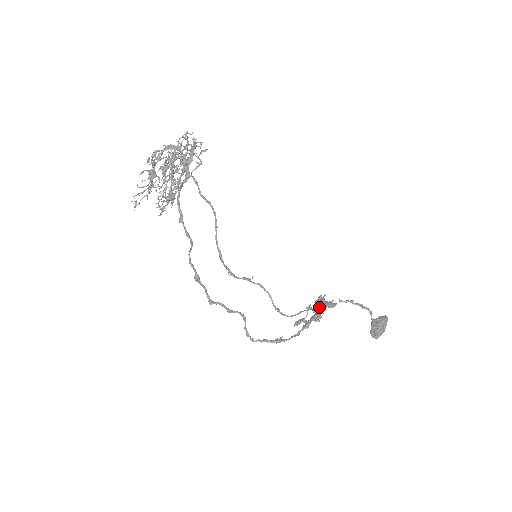
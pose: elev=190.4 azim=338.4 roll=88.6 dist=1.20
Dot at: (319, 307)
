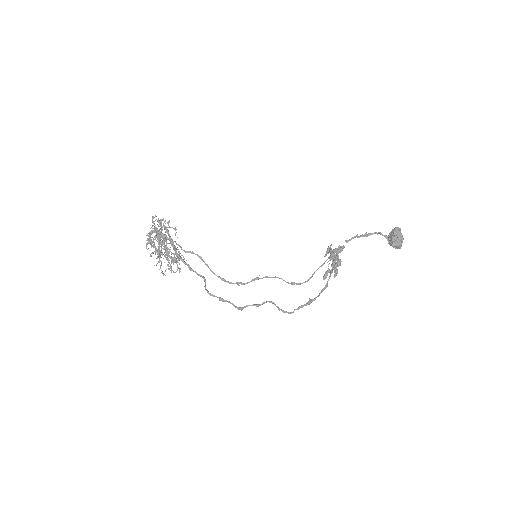
Dot at: occluded
